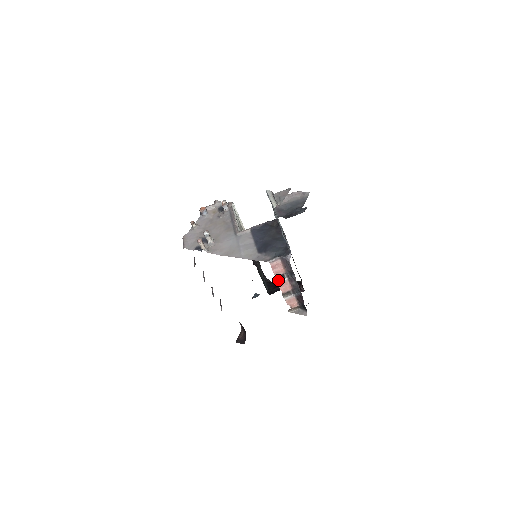
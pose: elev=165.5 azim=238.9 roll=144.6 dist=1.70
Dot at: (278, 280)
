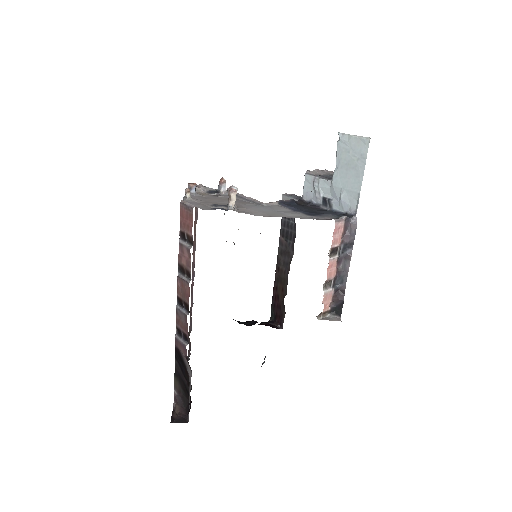
Dot at: (329, 256)
